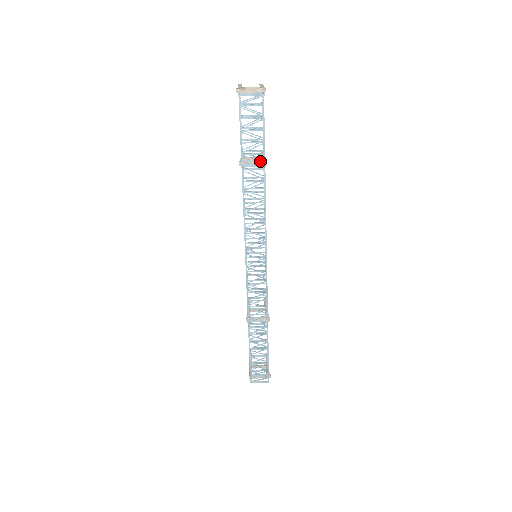
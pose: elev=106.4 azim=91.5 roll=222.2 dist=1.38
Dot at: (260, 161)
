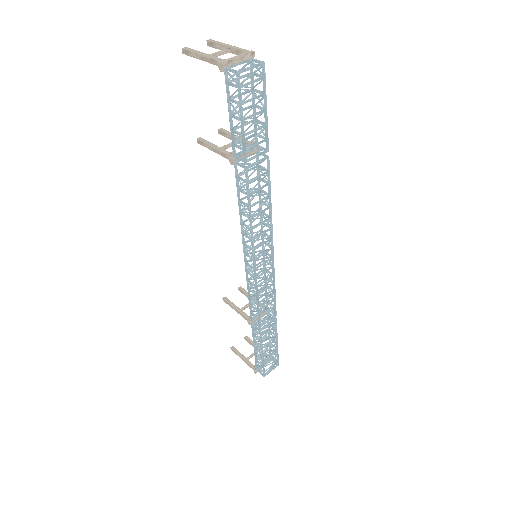
Dot at: (253, 148)
